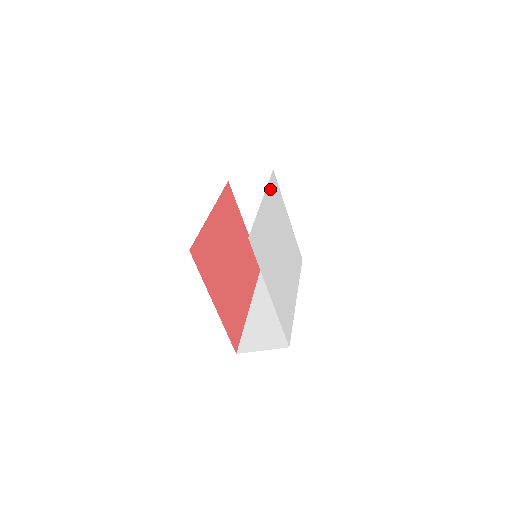
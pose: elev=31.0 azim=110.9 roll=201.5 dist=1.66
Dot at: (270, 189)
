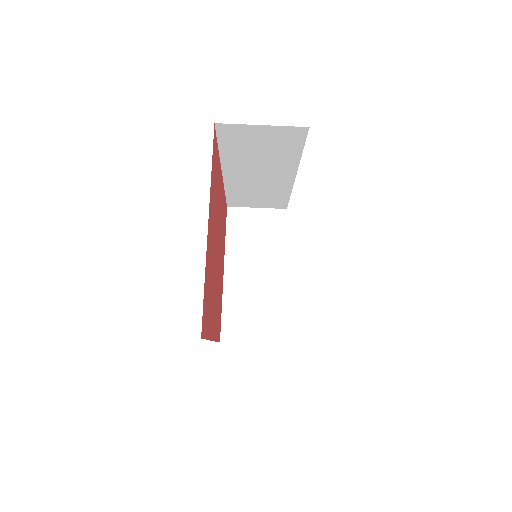
Dot at: occluded
